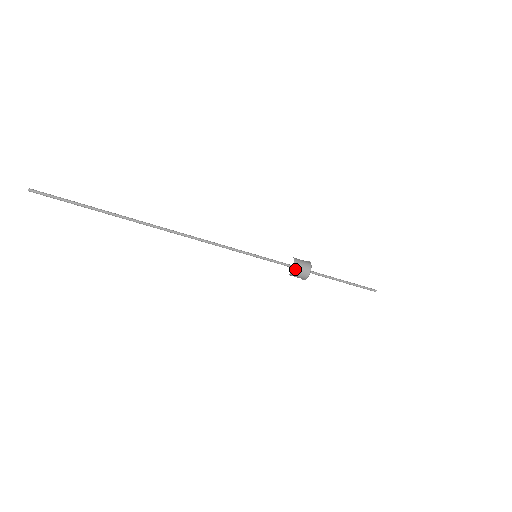
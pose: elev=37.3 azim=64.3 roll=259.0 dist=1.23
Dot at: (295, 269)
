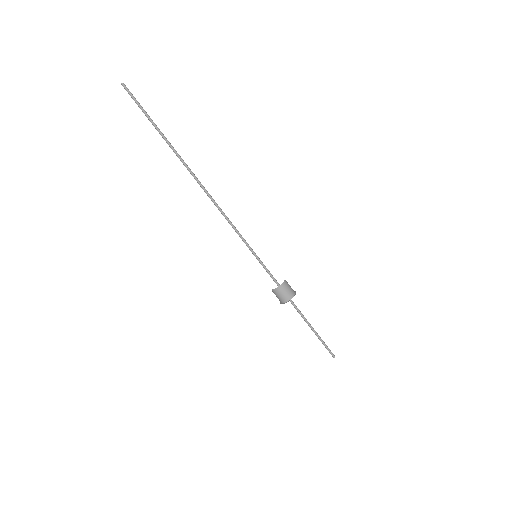
Dot at: (284, 284)
